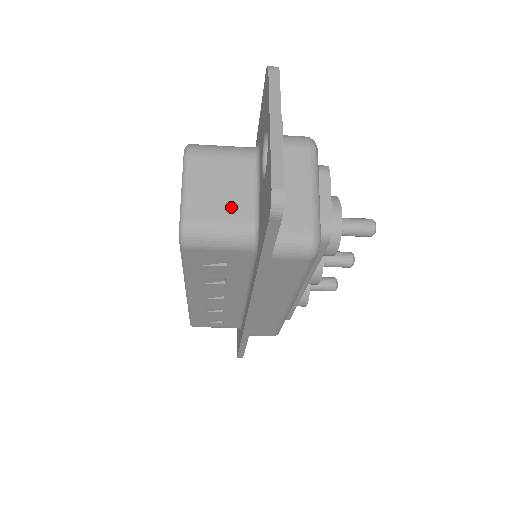
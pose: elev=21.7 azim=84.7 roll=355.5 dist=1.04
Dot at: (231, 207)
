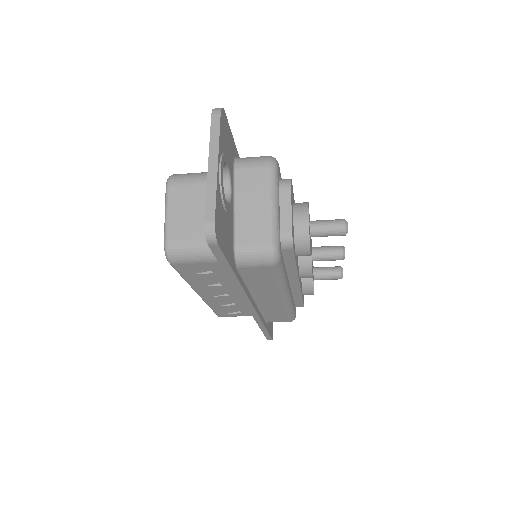
Dot at: (203, 227)
